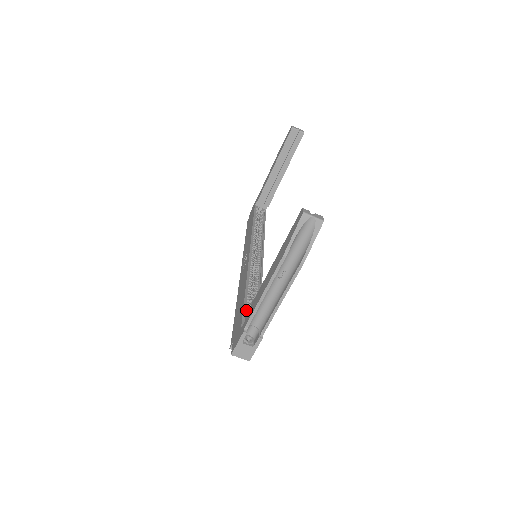
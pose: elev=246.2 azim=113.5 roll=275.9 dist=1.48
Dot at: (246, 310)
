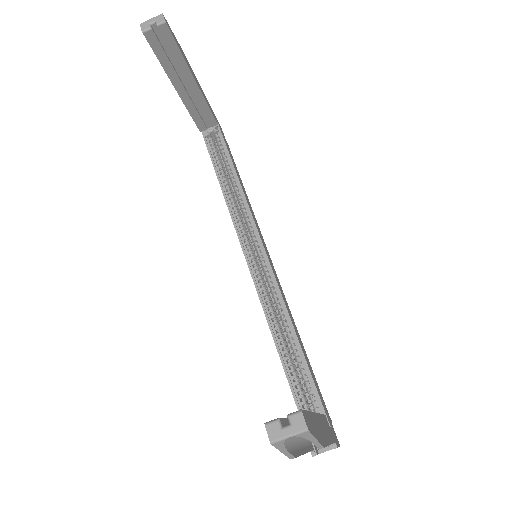
Dot at: (296, 385)
